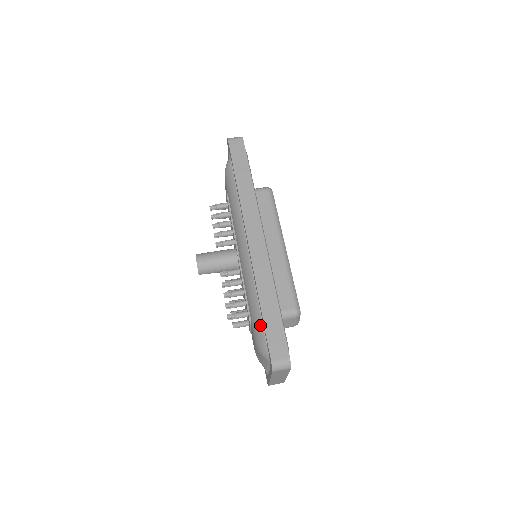
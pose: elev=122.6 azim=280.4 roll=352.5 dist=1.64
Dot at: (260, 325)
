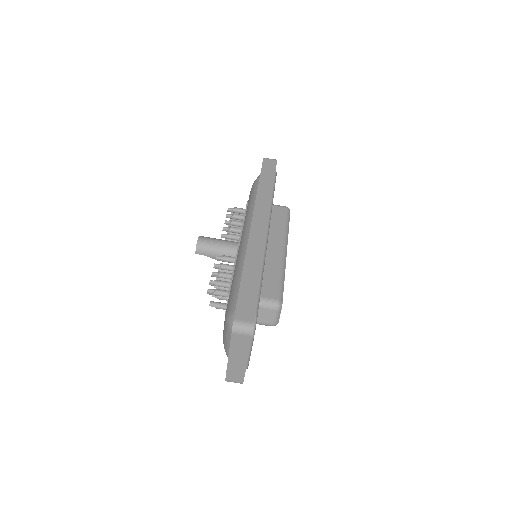
Dot at: (236, 295)
